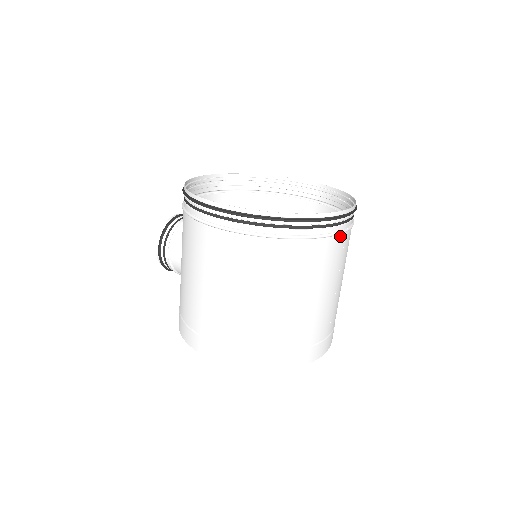
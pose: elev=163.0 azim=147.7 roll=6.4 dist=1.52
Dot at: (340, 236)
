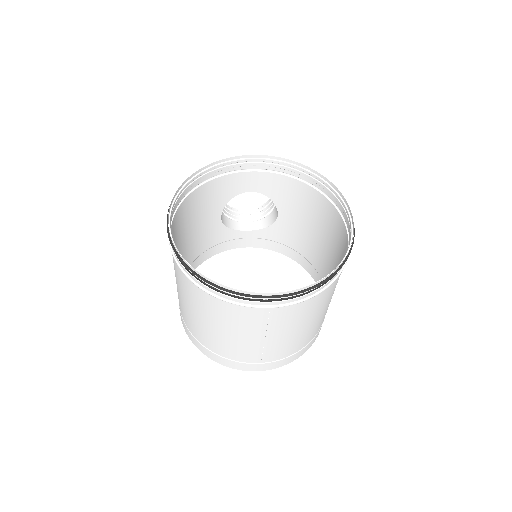
Dot at: (257, 308)
